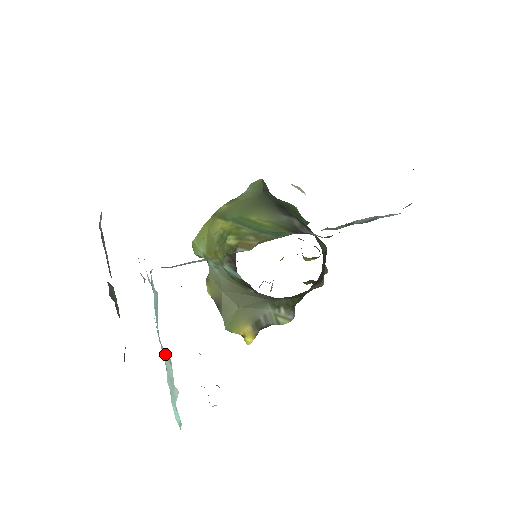
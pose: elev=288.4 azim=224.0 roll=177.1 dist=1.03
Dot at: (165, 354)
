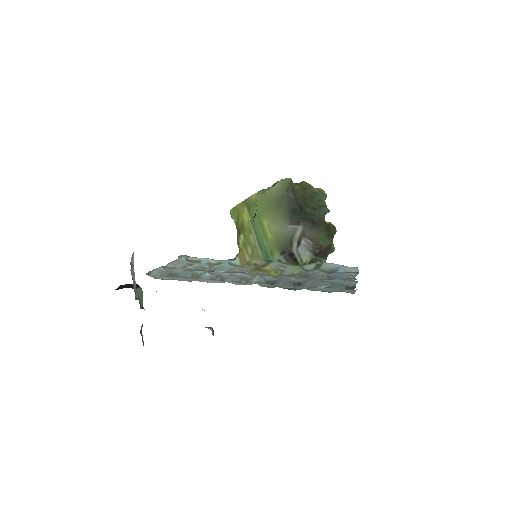
Dot at: occluded
